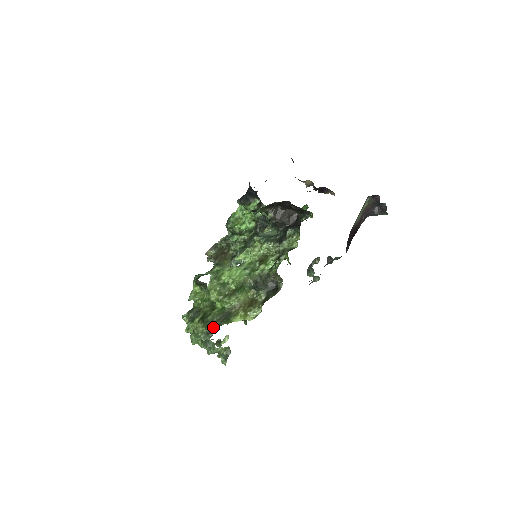
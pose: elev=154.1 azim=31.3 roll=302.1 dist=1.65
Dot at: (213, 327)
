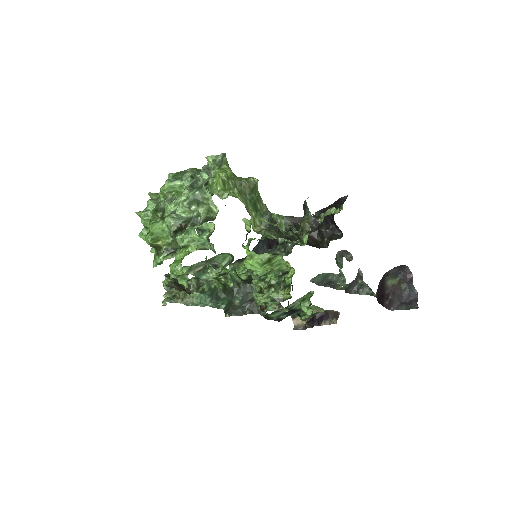
Dot at: occluded
